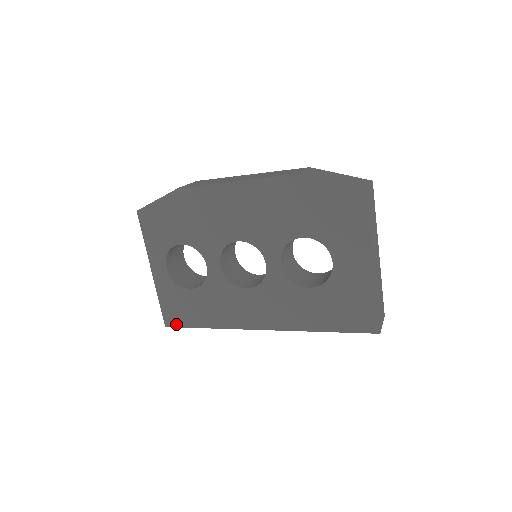
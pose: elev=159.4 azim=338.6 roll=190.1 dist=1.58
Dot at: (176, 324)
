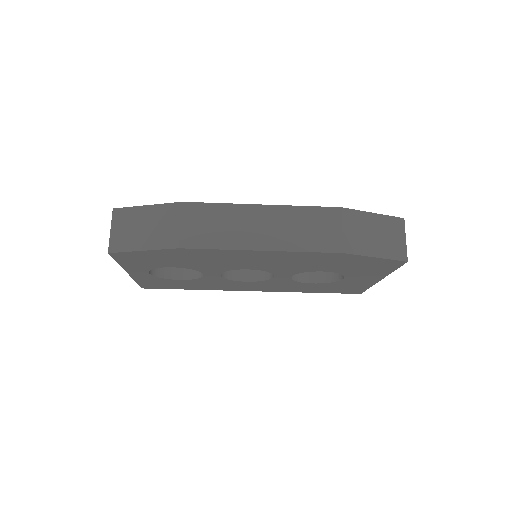
Dot at: (156, 288)
